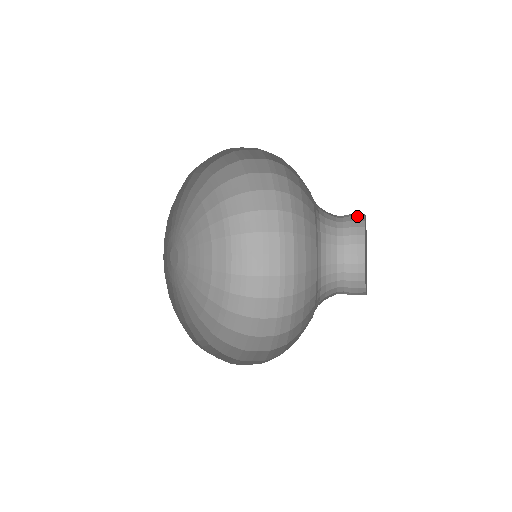
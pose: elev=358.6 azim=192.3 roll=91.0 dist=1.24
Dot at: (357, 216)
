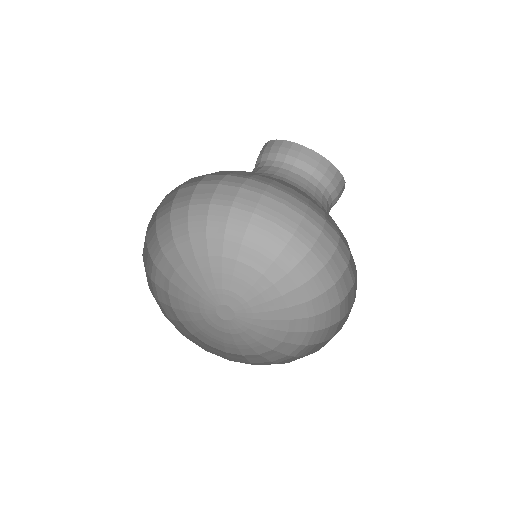
Dot at: (301, 153)
